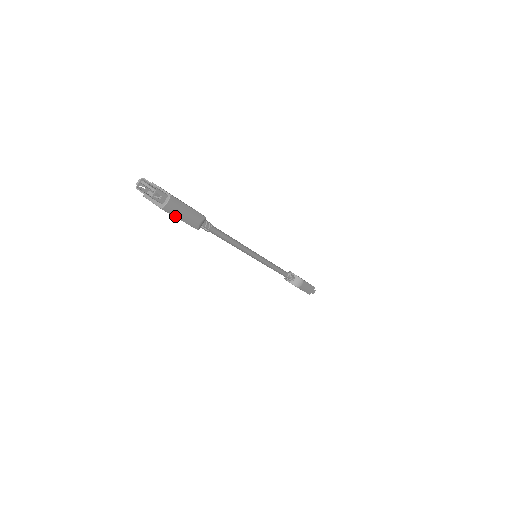
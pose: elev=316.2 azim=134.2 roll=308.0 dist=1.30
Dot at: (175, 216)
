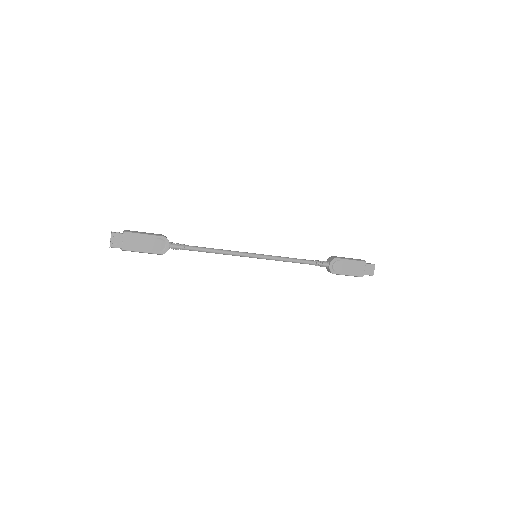
Dot at: occluded
